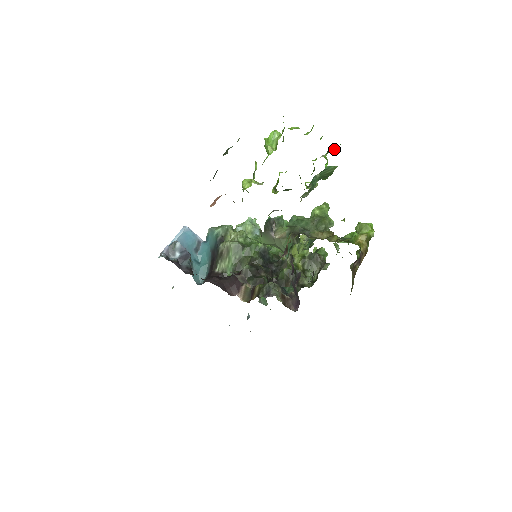
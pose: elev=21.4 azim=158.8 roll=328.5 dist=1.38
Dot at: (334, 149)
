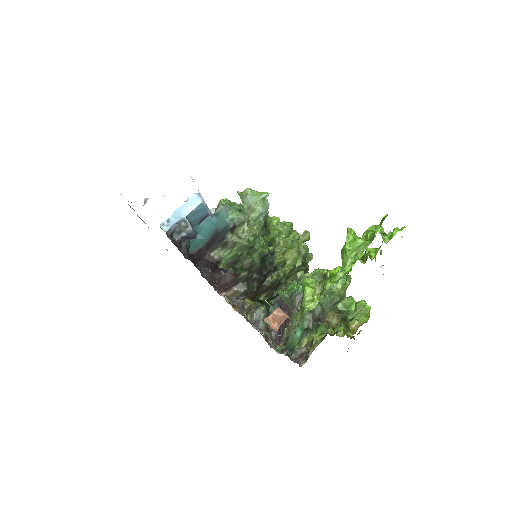
Dot at: occluded
